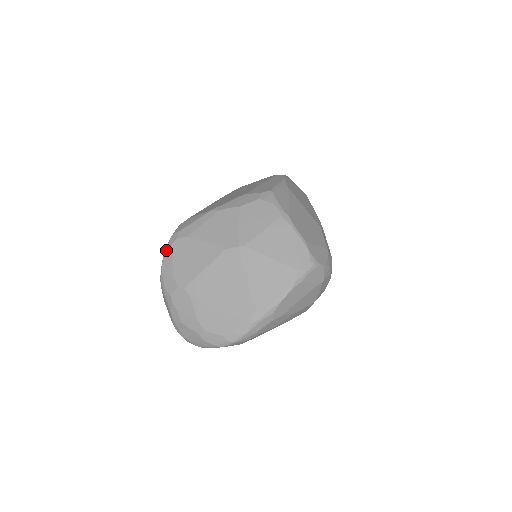
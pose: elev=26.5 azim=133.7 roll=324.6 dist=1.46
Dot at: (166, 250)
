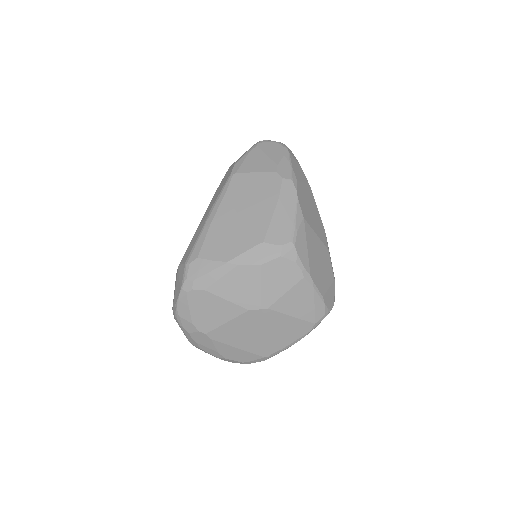
Dot at: (180, 297)
